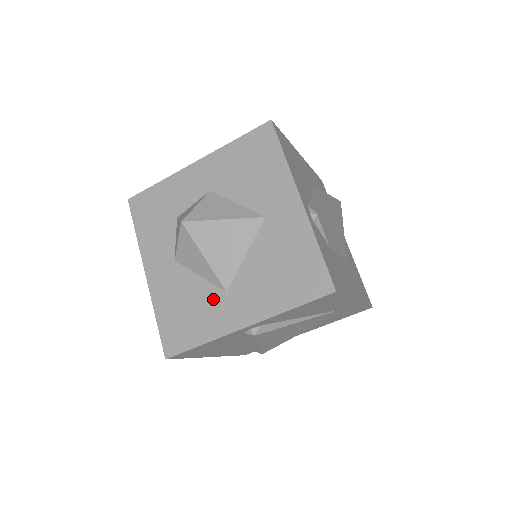
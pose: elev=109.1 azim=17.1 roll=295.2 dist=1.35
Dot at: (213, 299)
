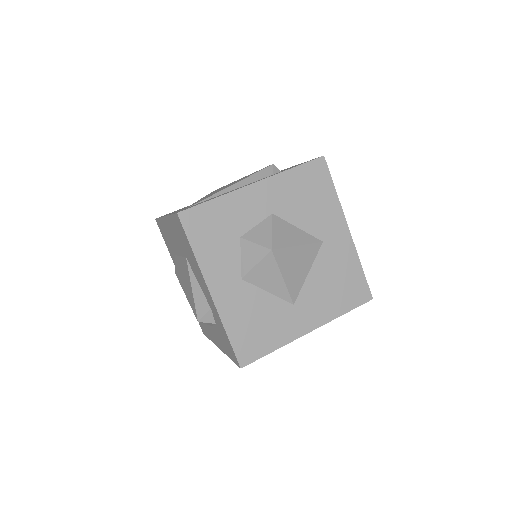
Dot at: (282, 312)
